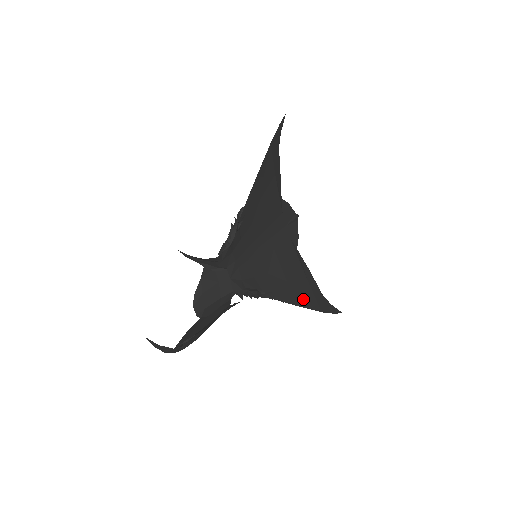
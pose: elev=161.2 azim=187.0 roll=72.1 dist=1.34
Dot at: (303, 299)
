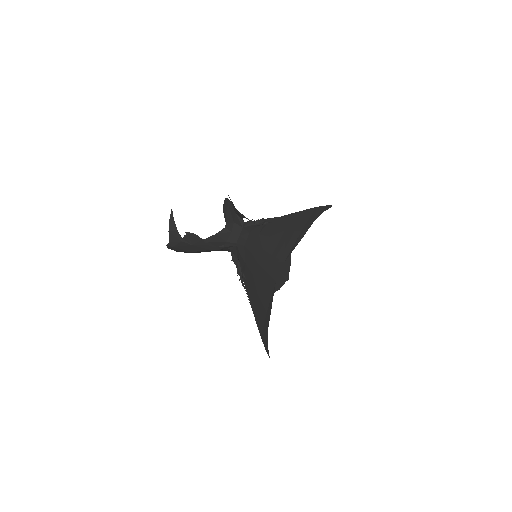
Dot at: (258, 314)
